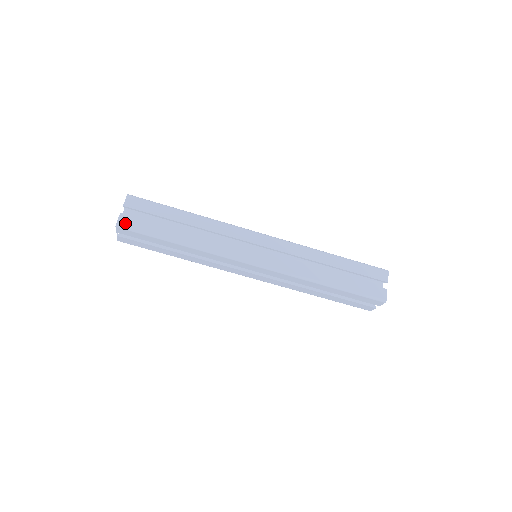
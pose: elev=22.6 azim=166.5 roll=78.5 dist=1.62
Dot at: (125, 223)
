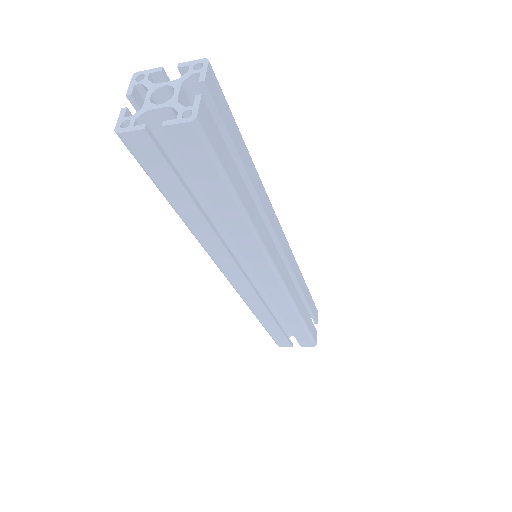
Dot at: (205, 124)
